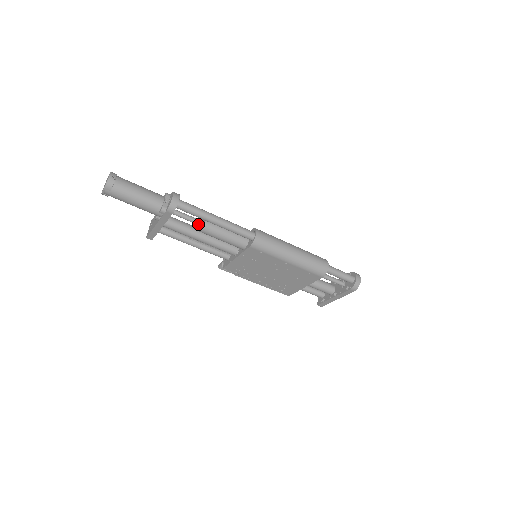
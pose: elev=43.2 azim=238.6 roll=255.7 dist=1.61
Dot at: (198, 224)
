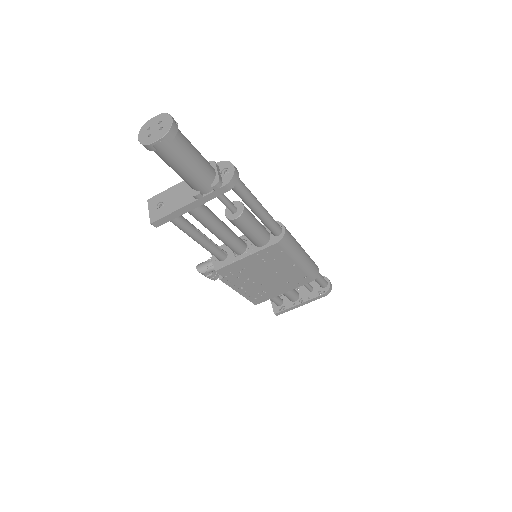
Dot at: (232, 209)
